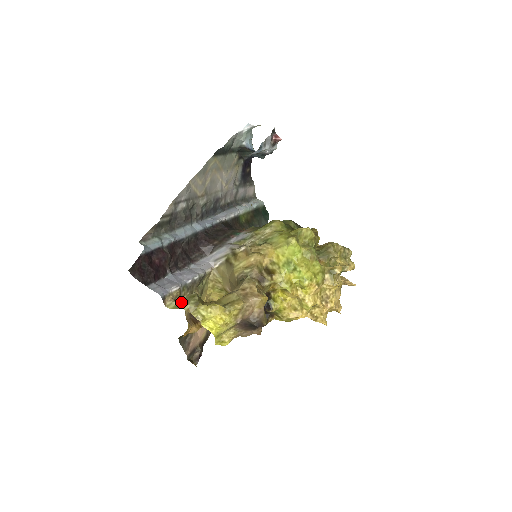
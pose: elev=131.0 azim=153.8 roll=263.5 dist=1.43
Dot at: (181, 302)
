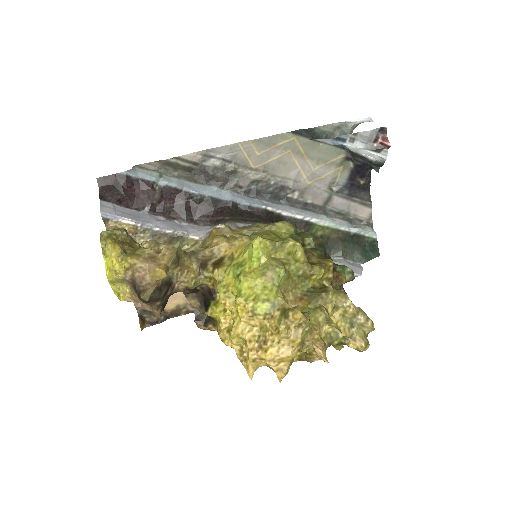
Dot at: occluded
